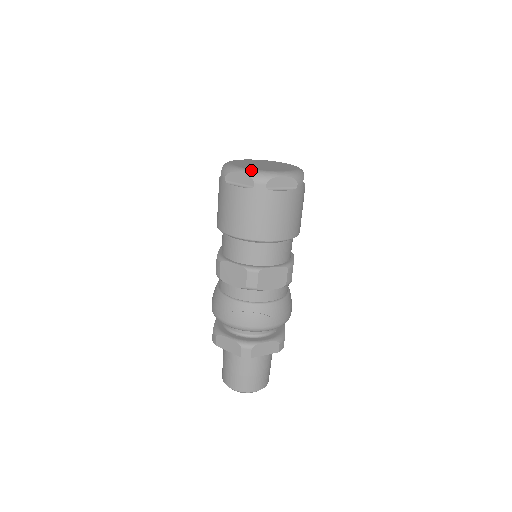
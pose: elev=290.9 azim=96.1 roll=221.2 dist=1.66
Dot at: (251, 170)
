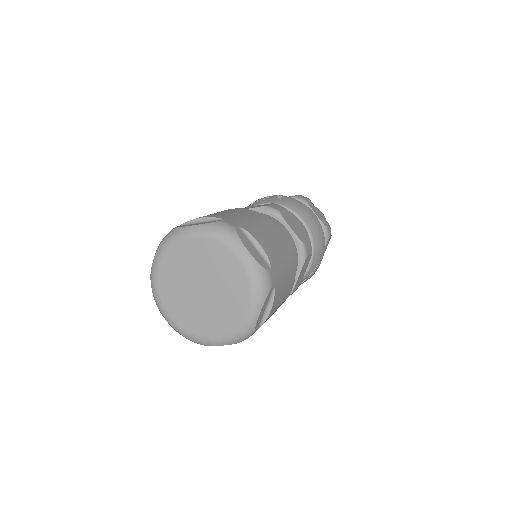
Dot at: (224, 340)
